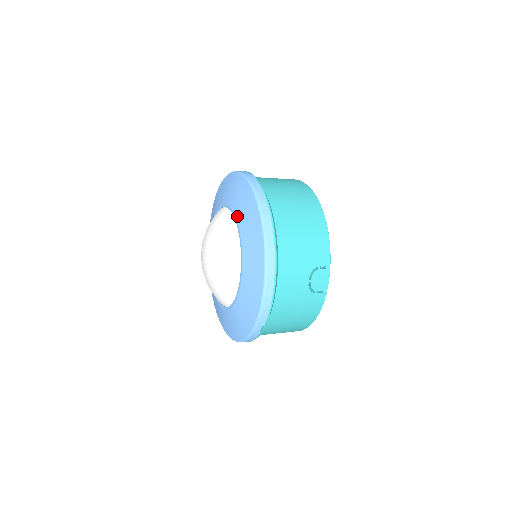
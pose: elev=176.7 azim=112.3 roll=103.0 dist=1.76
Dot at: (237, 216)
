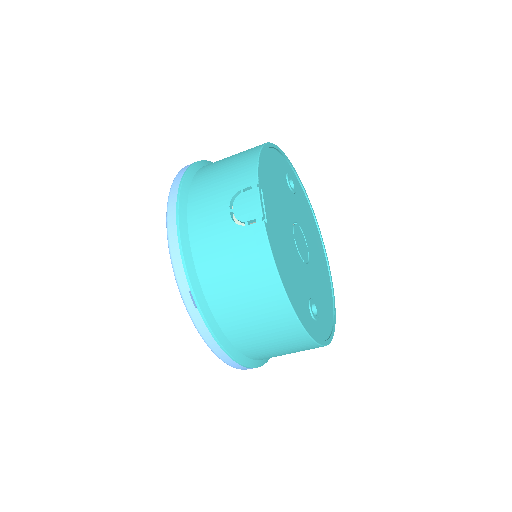
Dot at: occluded
